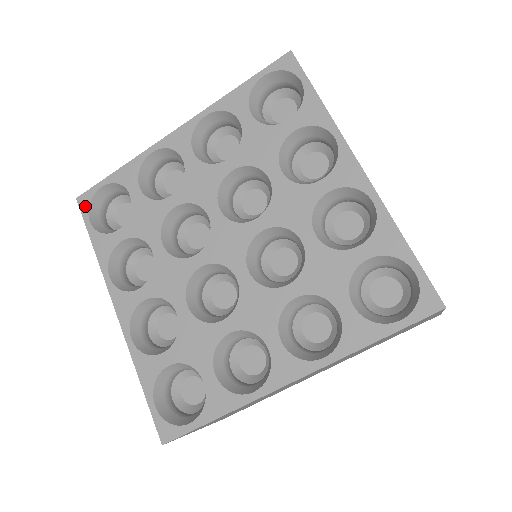
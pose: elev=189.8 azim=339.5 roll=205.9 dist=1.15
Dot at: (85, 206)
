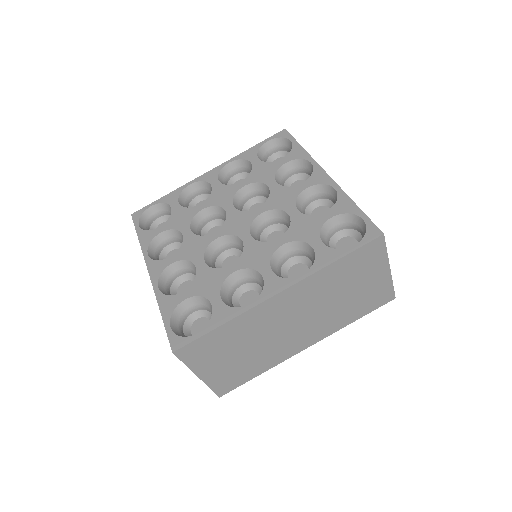
Dot at: (137, 218)
